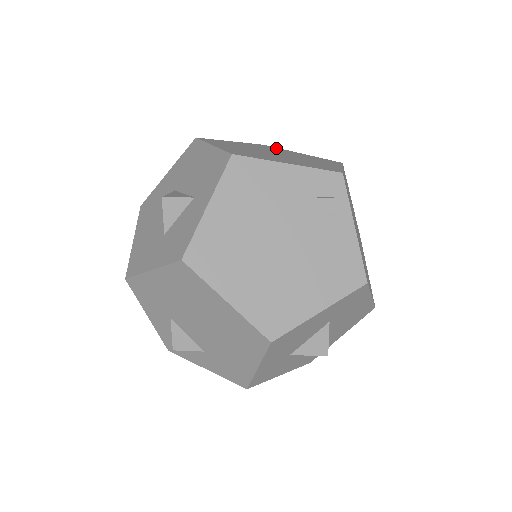
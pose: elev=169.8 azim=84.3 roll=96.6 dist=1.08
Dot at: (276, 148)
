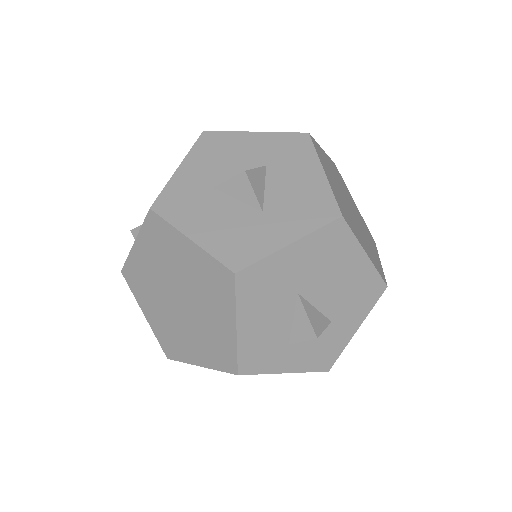
Dot at: occluded
